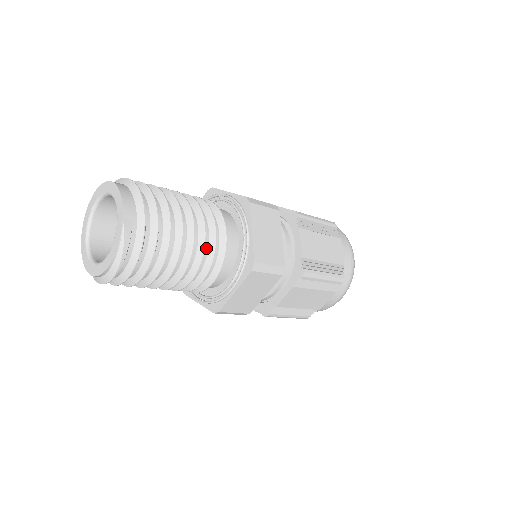
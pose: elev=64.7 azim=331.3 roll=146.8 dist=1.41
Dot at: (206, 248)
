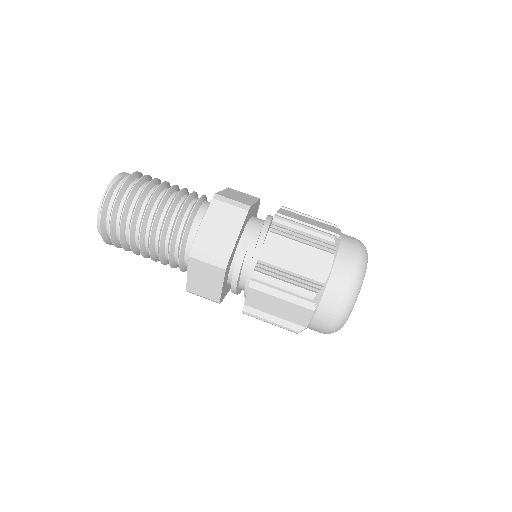
Dot at: (182, 200)
